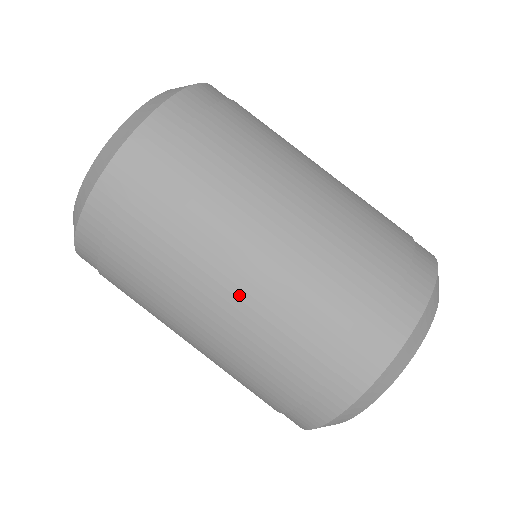
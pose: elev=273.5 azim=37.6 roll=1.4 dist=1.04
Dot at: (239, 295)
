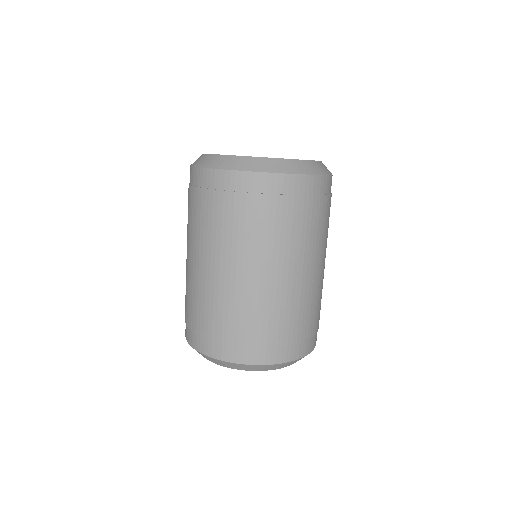
Dot at: (232, 278)
